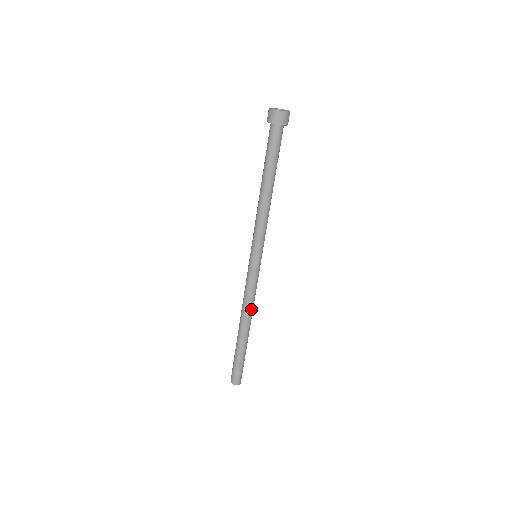
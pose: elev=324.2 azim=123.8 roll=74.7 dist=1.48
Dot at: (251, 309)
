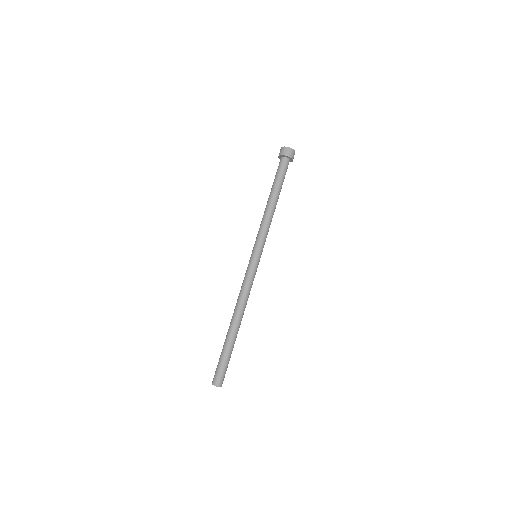
Dot at: (243, 303)
